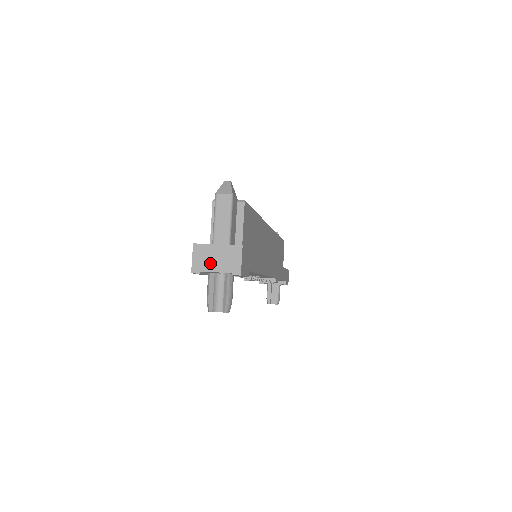
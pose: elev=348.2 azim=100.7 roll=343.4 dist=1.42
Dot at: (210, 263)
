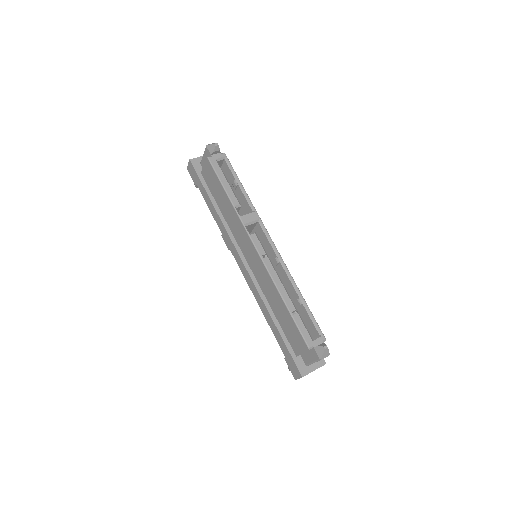
Dot at: occluded
